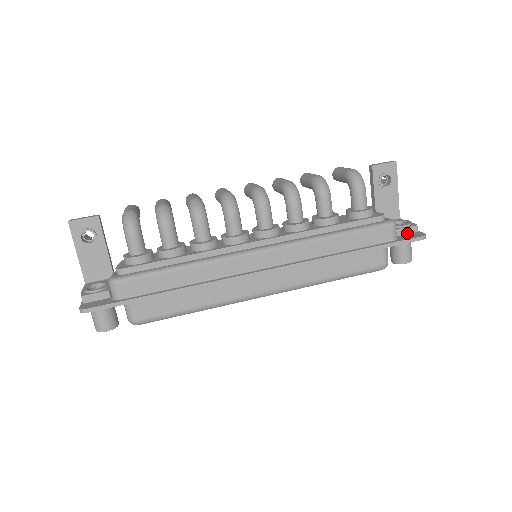
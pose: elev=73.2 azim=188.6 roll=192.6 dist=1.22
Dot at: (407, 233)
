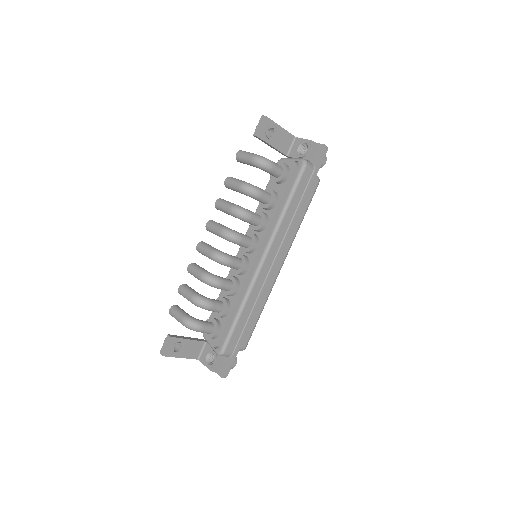
Dot at: (314, 153)
